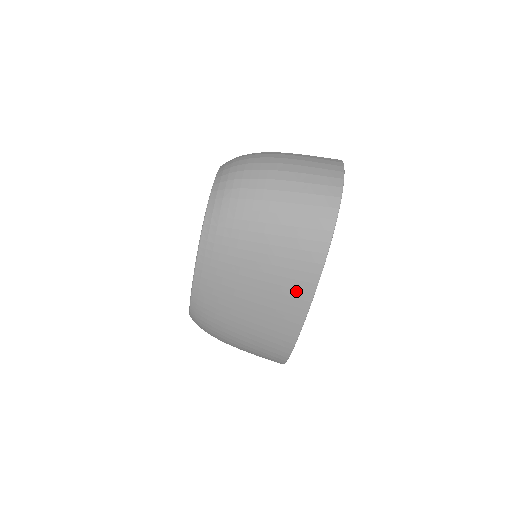
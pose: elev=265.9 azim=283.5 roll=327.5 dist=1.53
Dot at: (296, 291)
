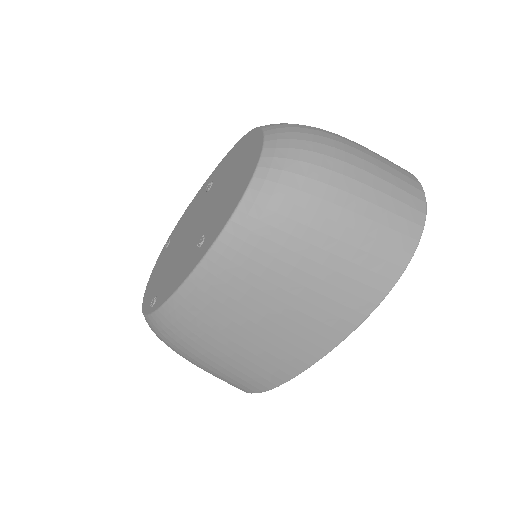
Dot at: (327, 328)
